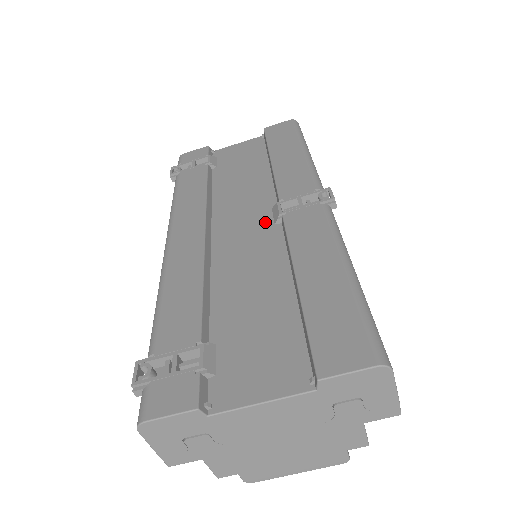
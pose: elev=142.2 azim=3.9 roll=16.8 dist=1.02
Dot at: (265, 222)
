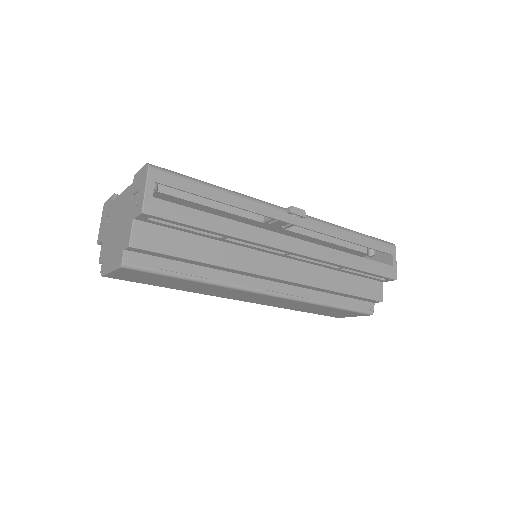
Dot at: occluded
